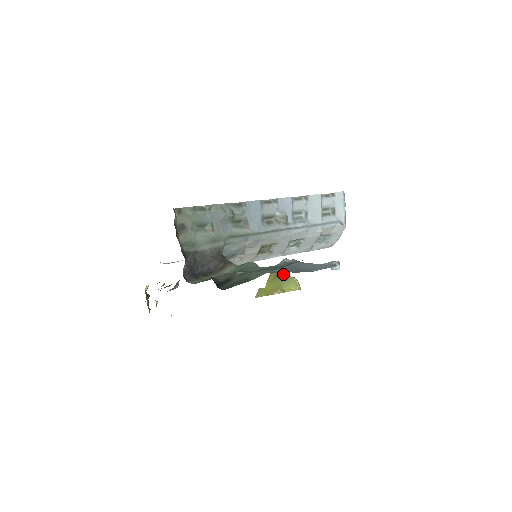
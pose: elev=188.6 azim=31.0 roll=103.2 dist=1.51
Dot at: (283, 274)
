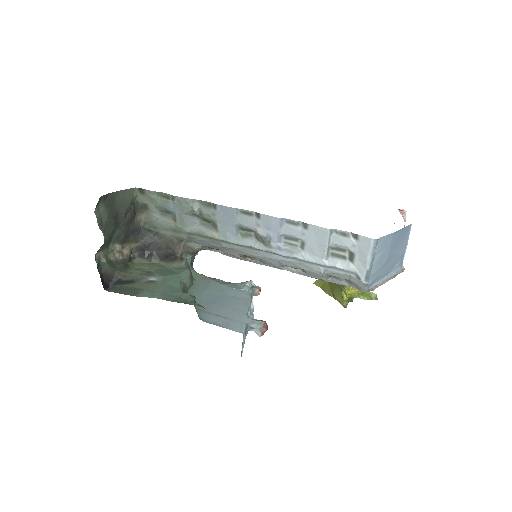
Dot at: occluded
